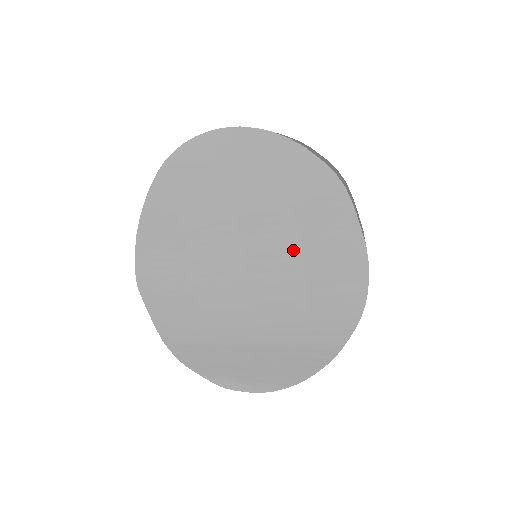
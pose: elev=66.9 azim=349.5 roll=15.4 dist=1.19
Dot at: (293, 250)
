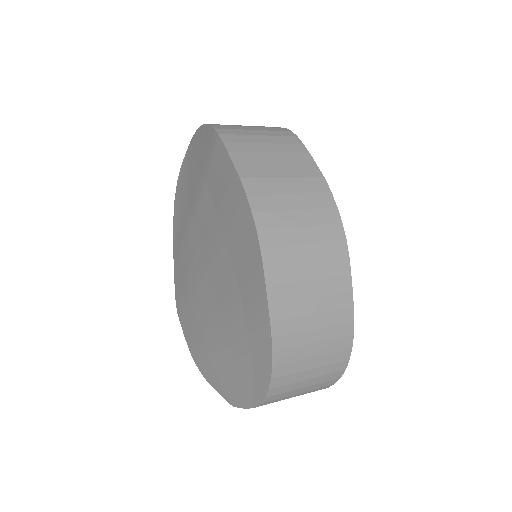
Dot at: (216, 222)
